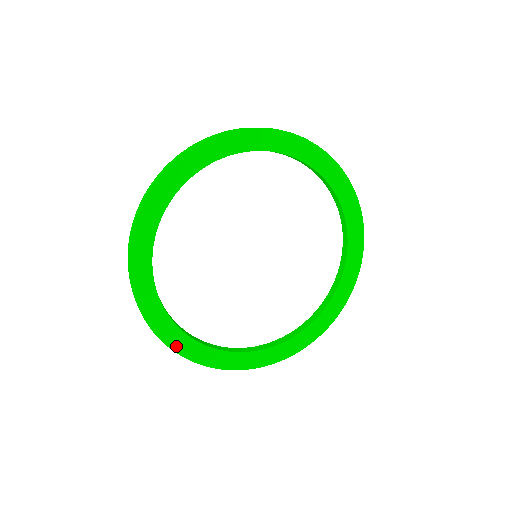
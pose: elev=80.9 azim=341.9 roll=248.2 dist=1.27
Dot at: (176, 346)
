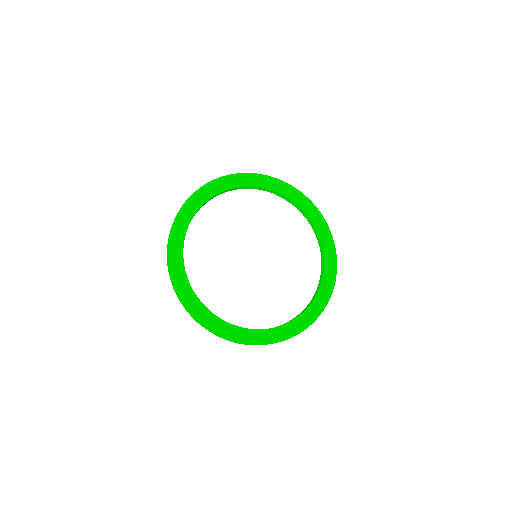
Dot at: (191, 308)
